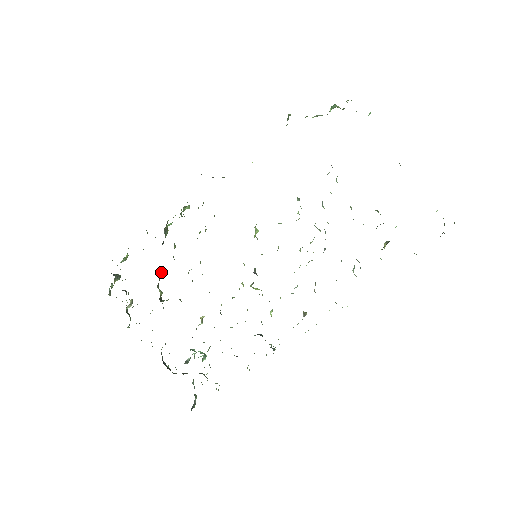
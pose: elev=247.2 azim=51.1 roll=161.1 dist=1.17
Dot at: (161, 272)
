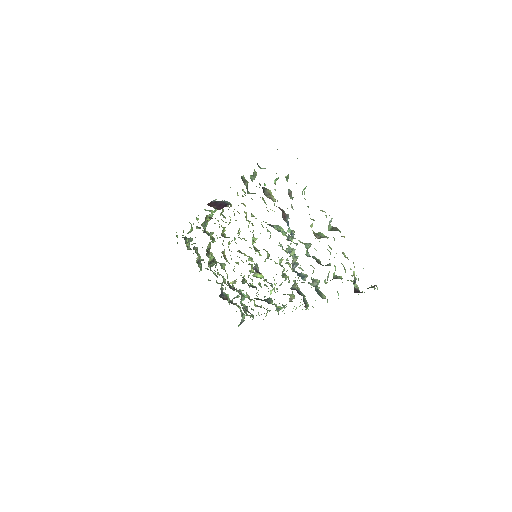
Dot at: (207, 248)
